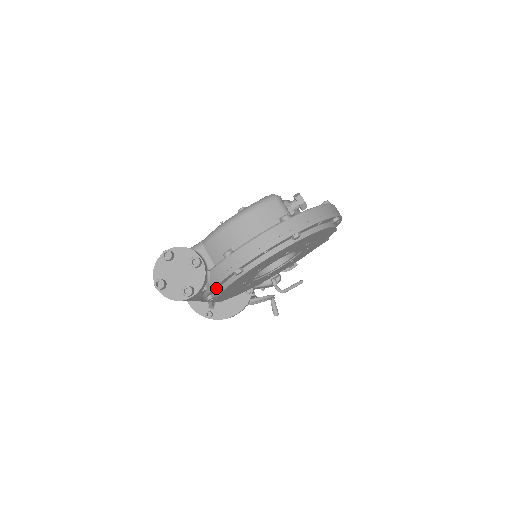
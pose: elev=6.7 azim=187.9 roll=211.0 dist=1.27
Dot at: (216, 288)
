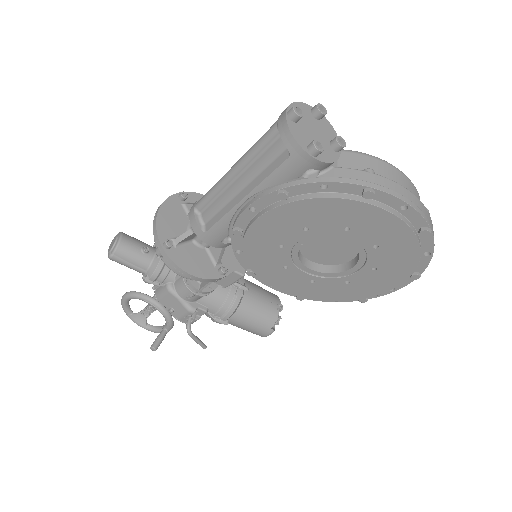
Dot at: (313, 188)
